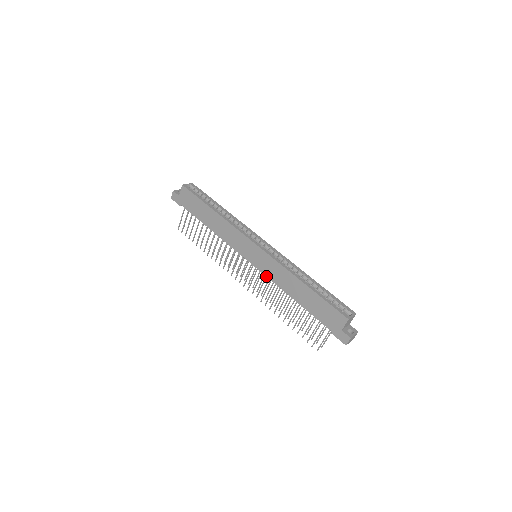
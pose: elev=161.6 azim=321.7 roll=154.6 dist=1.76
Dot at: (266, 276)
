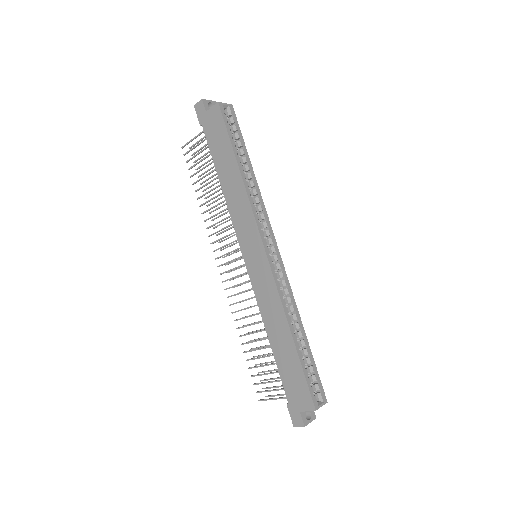
Dot at: (253, 290)
